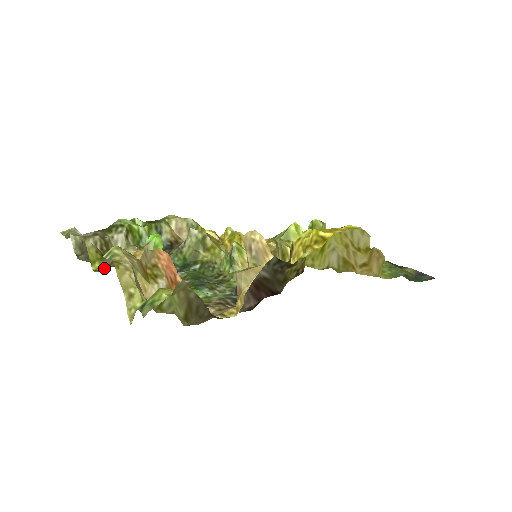
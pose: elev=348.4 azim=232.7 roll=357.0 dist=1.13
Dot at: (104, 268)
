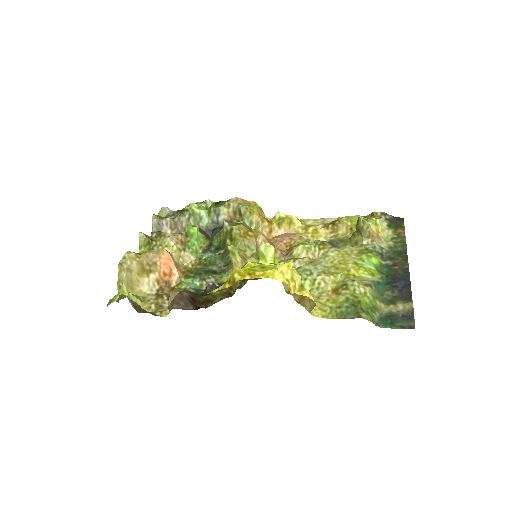
Dot at: occluded
